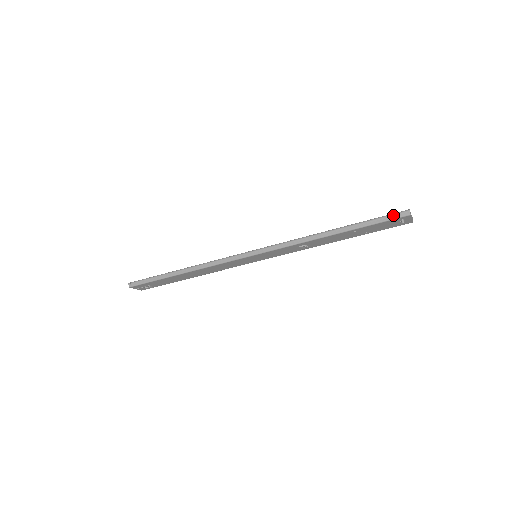
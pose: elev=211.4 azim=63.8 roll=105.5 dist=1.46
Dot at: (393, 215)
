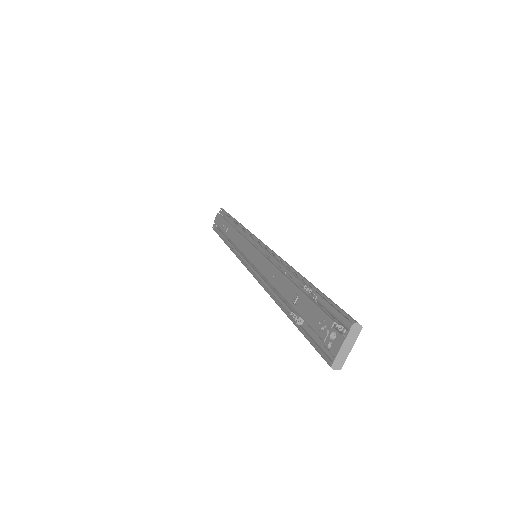
Dot at: (321, 356)
